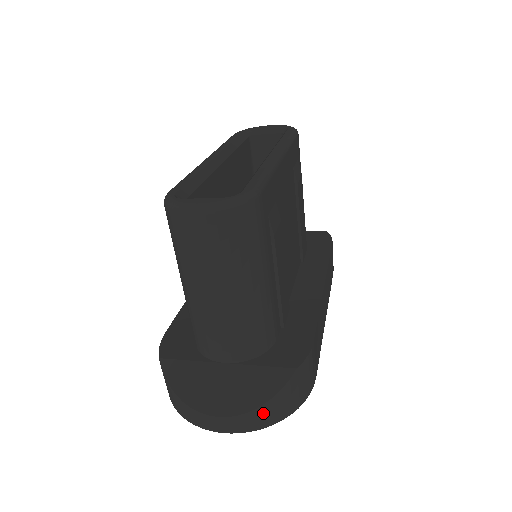
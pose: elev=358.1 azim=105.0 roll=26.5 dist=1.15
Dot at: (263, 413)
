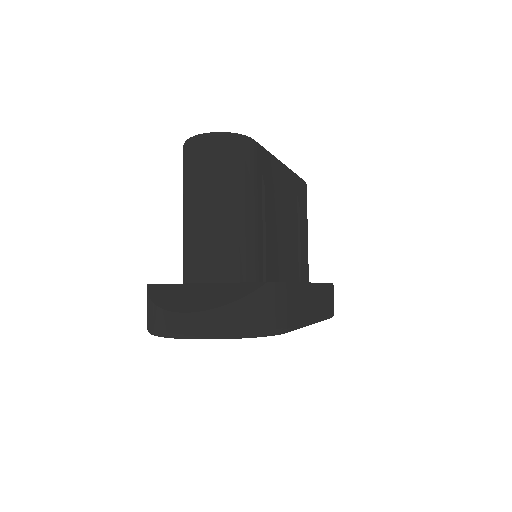
Dot at: (228, 314)
